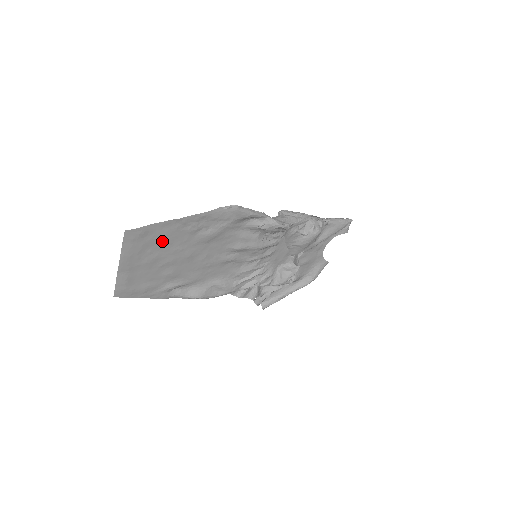
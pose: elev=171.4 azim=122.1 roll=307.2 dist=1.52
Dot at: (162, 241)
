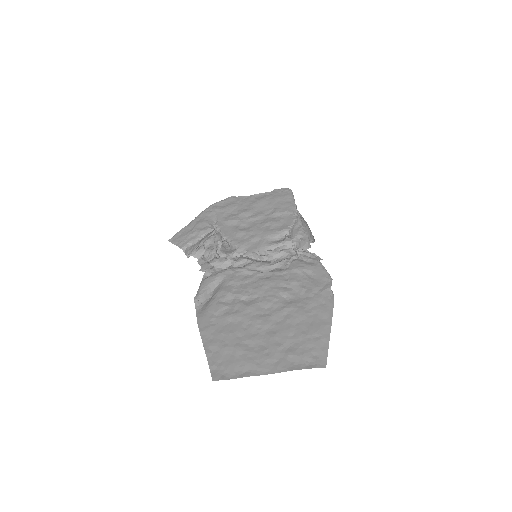
Dot at: (295, 337)
